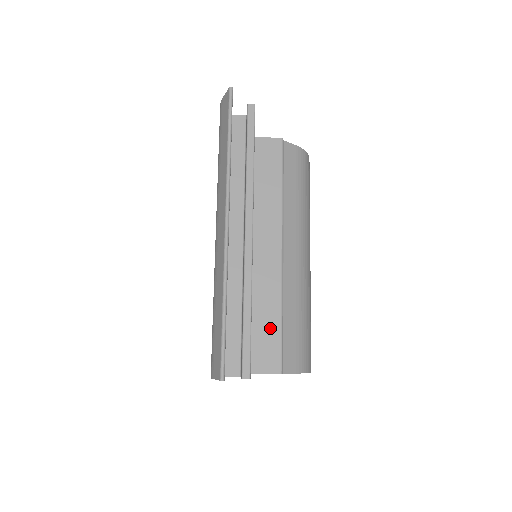
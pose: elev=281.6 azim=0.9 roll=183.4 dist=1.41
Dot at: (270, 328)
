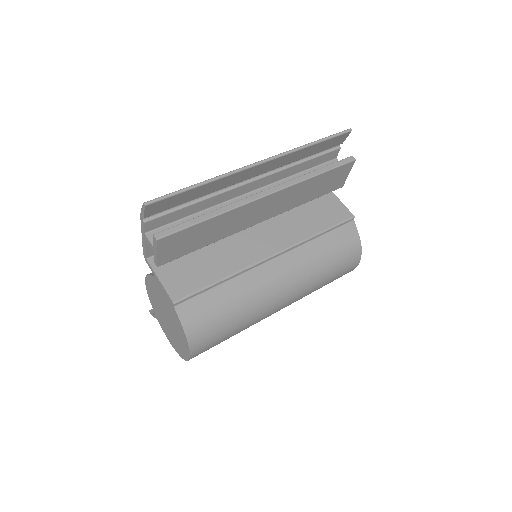
Dot at: (206, 276)
